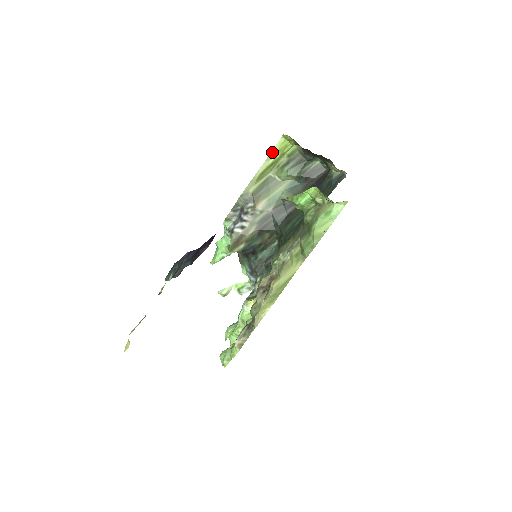
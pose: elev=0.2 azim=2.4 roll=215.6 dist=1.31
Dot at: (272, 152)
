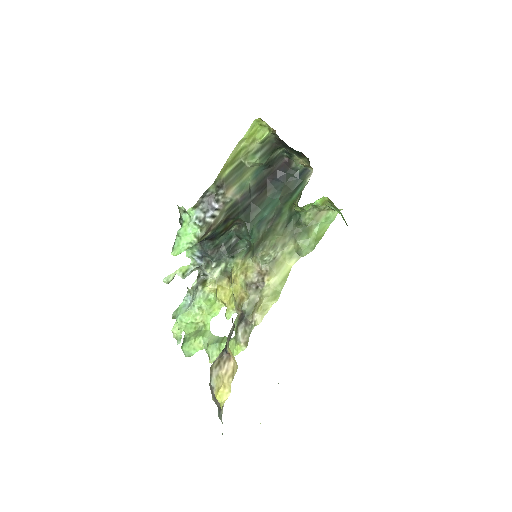
Dot at: (245, 135)
